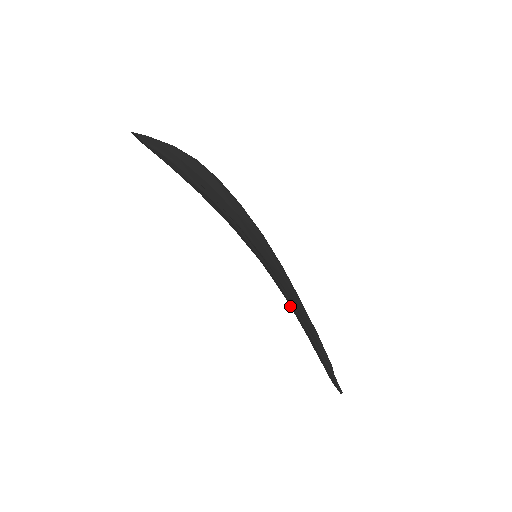
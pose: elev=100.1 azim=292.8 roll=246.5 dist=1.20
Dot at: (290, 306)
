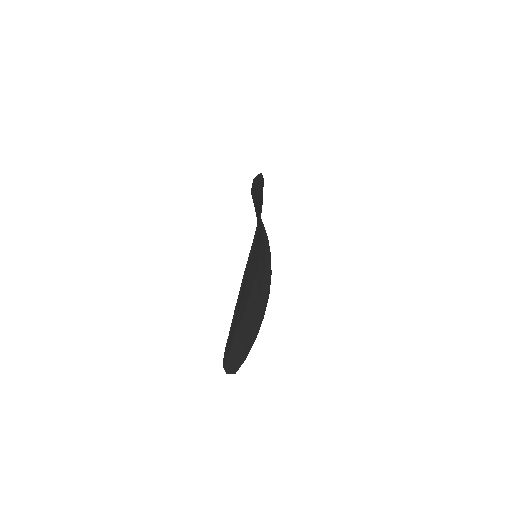
Dot at: occluded
